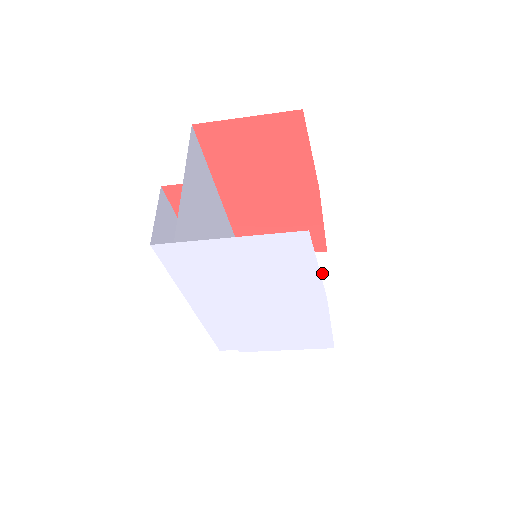
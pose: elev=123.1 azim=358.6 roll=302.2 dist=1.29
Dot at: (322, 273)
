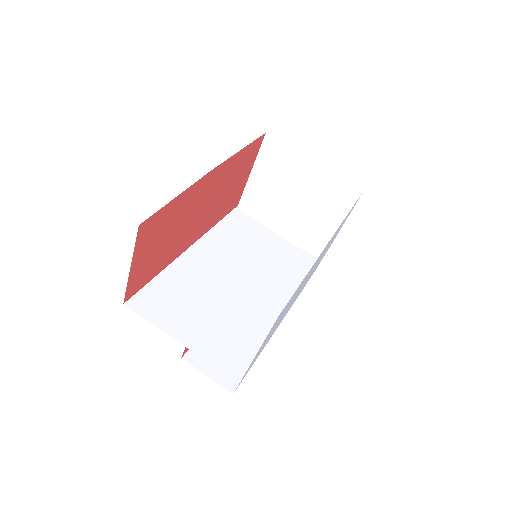
Dot at: (286, 152)
